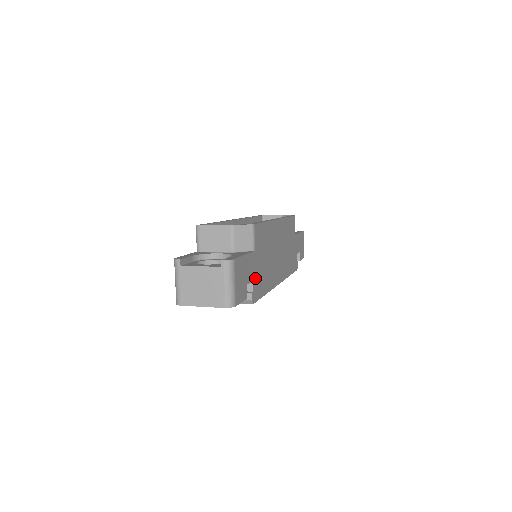
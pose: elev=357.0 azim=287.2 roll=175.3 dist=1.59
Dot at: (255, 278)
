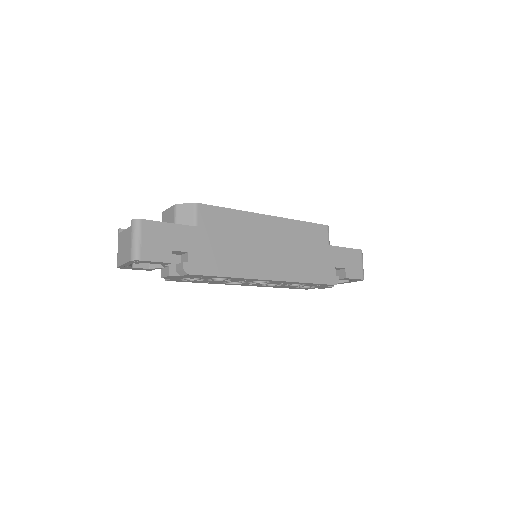
Dot at: (196, 252)
